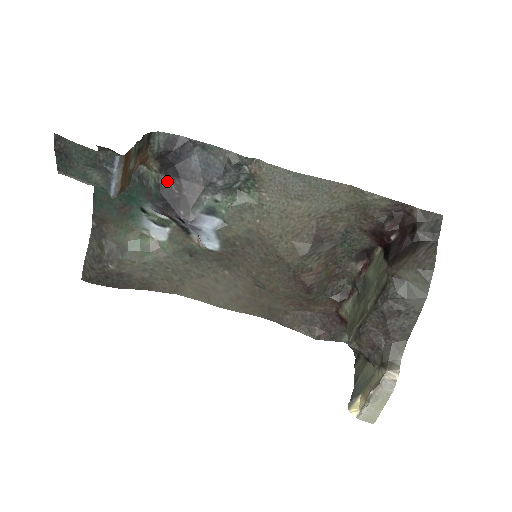
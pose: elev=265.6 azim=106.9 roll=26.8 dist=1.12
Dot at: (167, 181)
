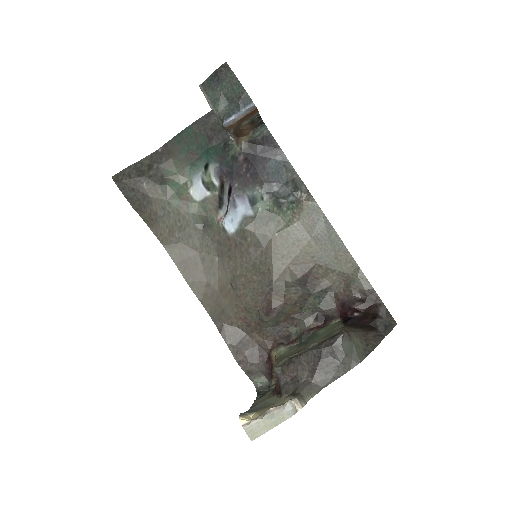
Dot at: (243, 160)
